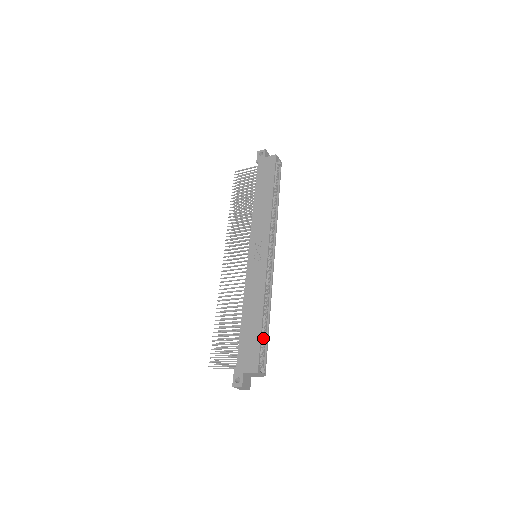
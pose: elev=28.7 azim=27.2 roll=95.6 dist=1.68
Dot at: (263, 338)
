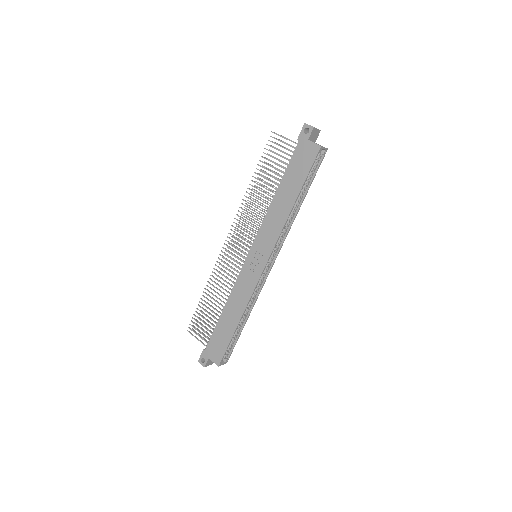
Dot at: (234, 336)
